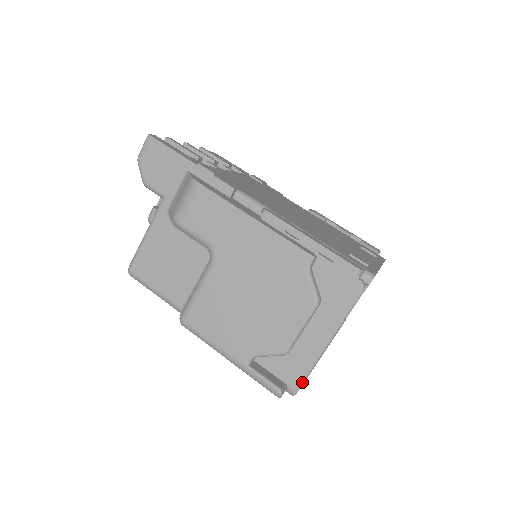
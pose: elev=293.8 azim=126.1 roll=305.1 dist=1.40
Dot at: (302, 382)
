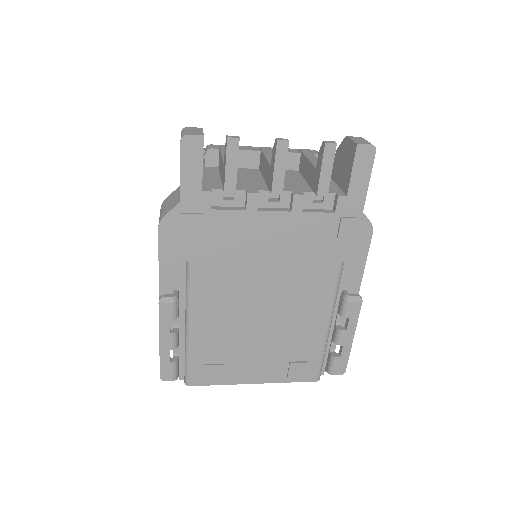
Dot at: occluded
